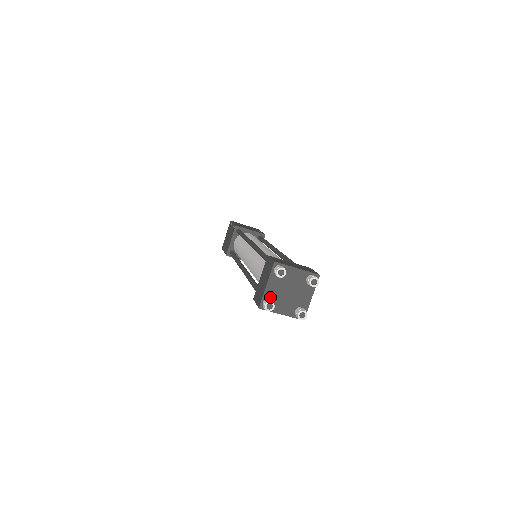
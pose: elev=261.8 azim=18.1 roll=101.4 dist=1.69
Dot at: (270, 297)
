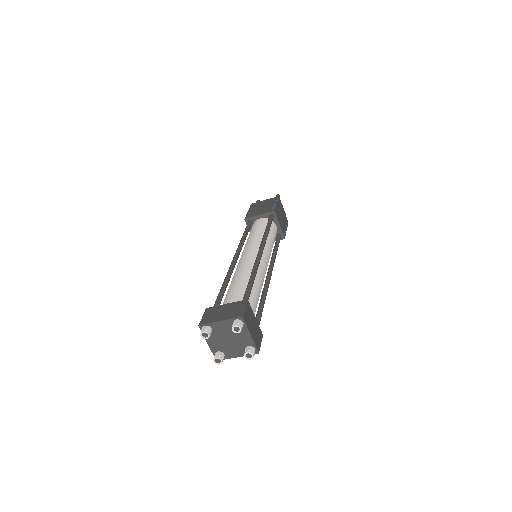
Dot at: (218, 350)
